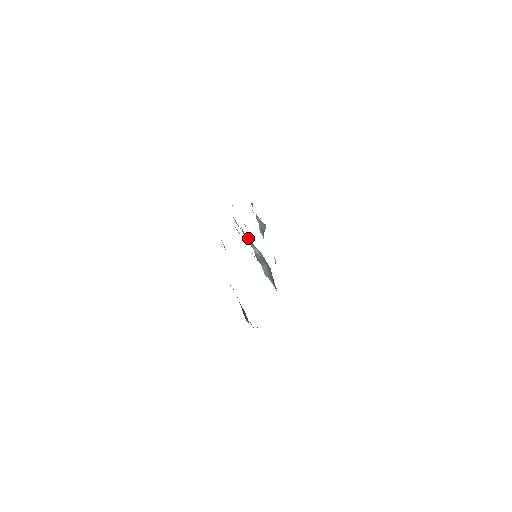
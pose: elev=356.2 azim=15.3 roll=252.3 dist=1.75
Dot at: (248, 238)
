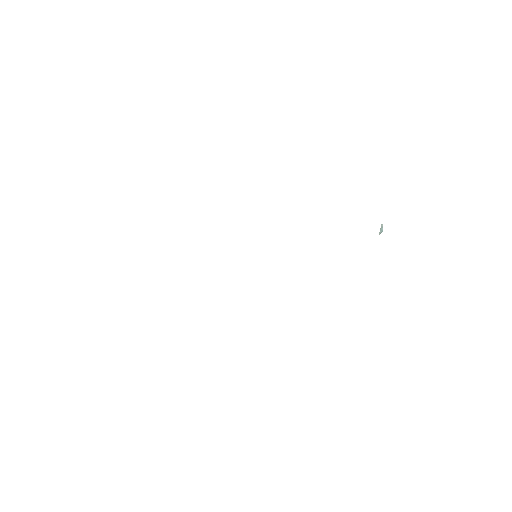
Dot at: occluded
